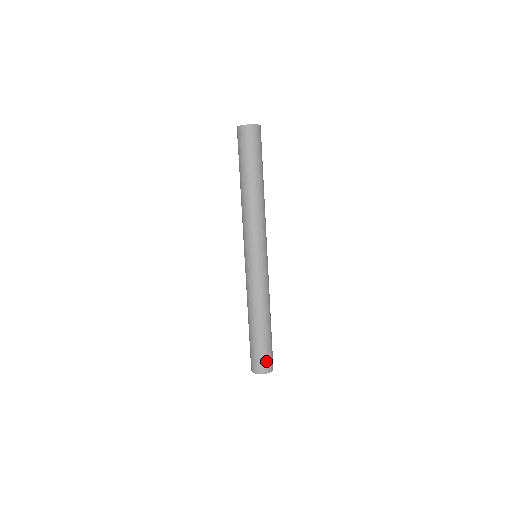
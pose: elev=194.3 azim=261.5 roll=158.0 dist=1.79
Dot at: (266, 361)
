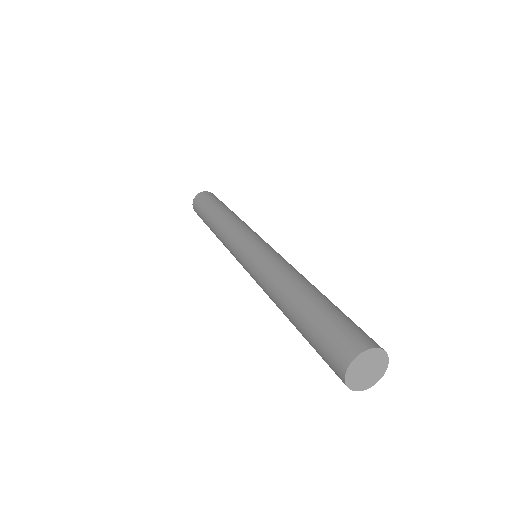
Dot at: occluded
